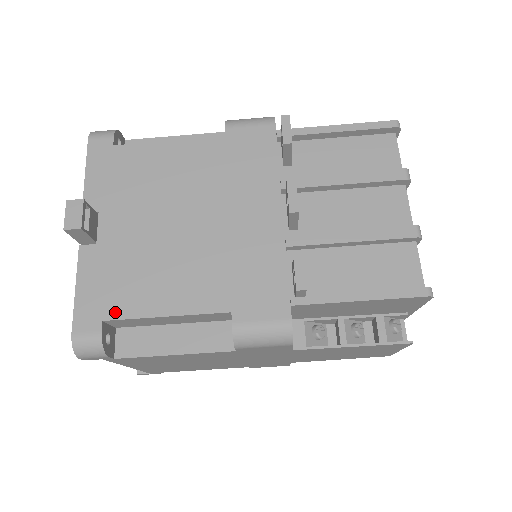
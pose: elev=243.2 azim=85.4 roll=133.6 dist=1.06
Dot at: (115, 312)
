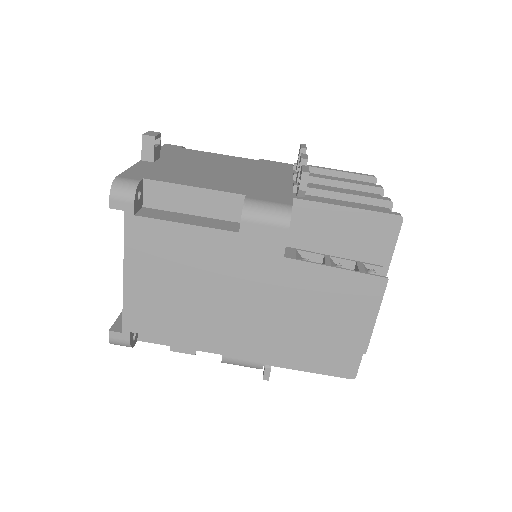
Dot at: (155, 178)
